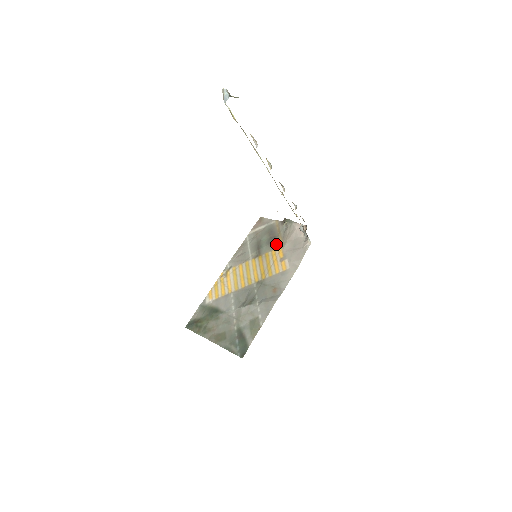
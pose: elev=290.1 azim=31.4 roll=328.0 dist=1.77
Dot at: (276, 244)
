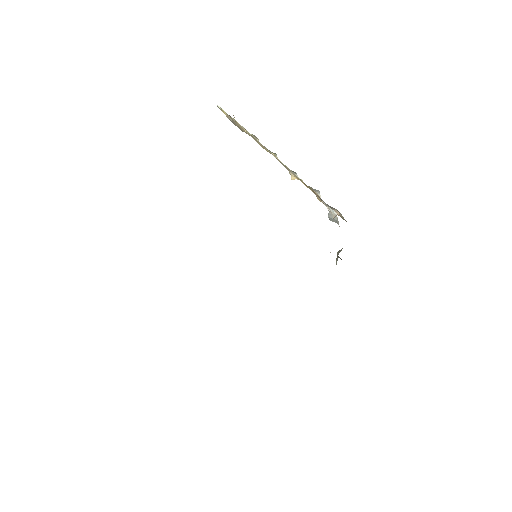
Dot at: occluded
